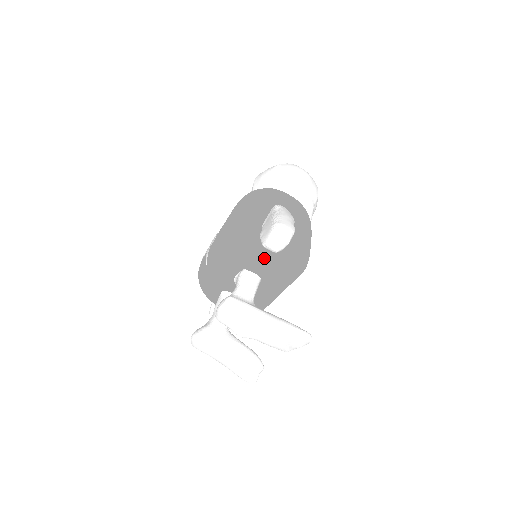
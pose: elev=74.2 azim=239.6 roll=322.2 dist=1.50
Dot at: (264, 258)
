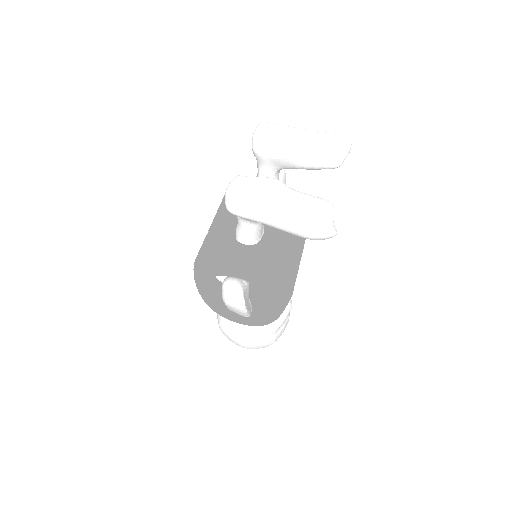
Dot at: occluded
